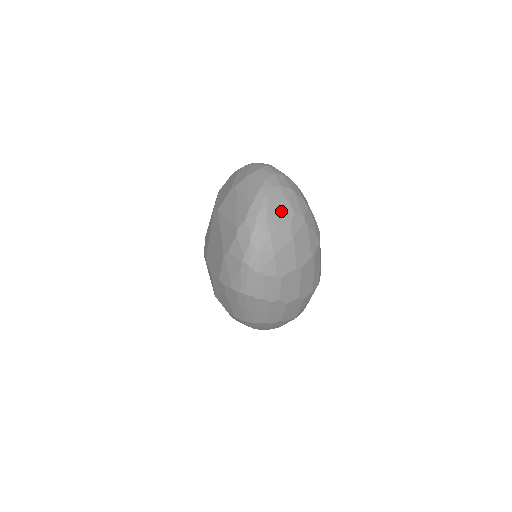
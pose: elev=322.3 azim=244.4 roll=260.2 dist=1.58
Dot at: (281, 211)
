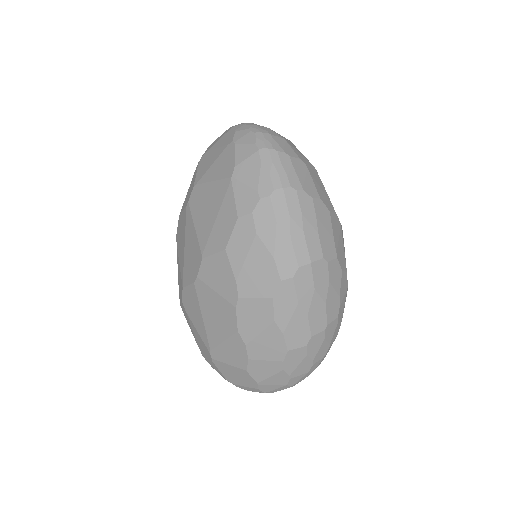
Dot at: occluded
